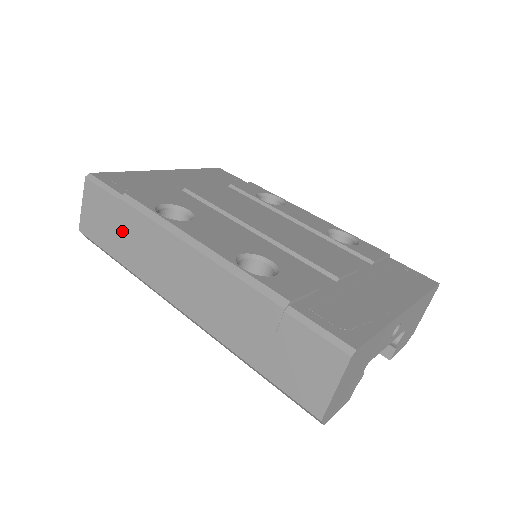
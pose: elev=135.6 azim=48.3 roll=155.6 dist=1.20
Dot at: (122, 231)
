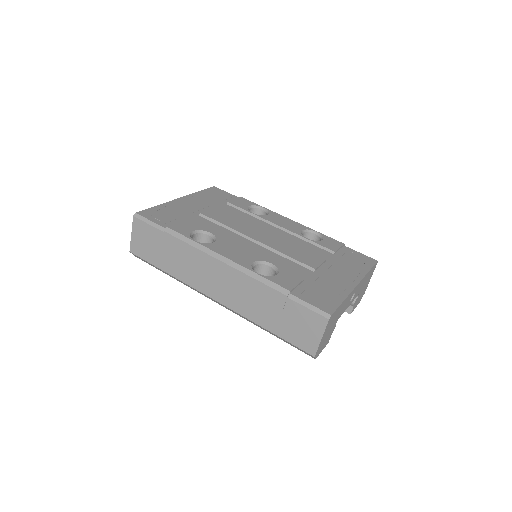
Dot at: (167, 252)
